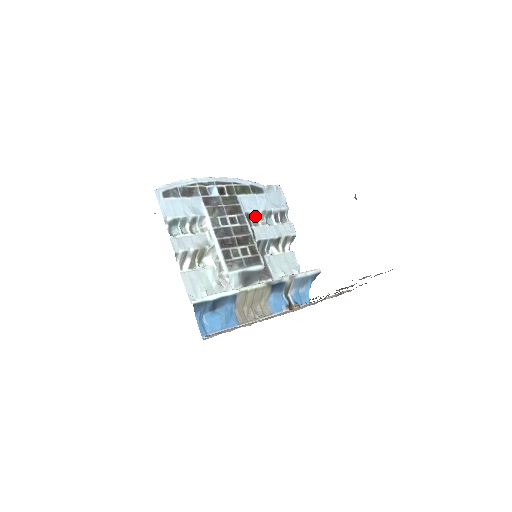
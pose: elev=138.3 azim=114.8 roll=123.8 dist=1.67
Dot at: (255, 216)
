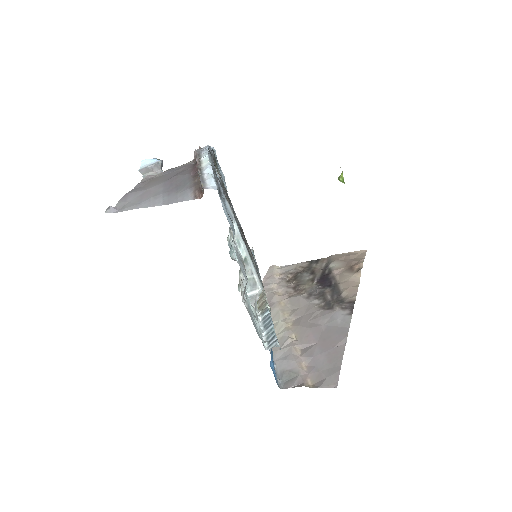
Dot at: occluded
